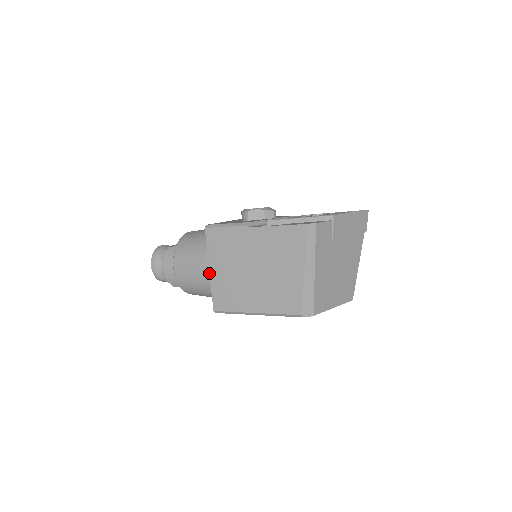
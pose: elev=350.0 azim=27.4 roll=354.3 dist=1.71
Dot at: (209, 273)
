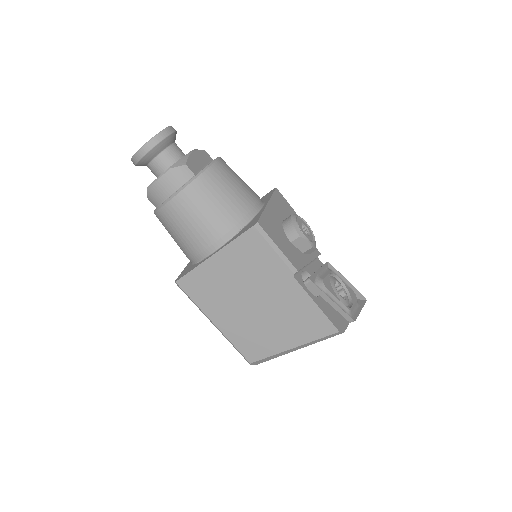
Dot at: (207, 251)
